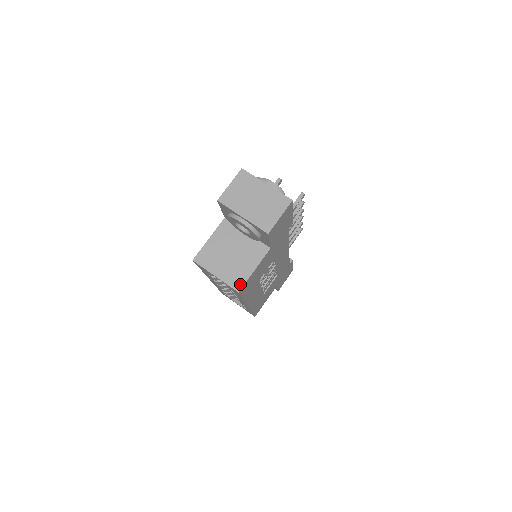
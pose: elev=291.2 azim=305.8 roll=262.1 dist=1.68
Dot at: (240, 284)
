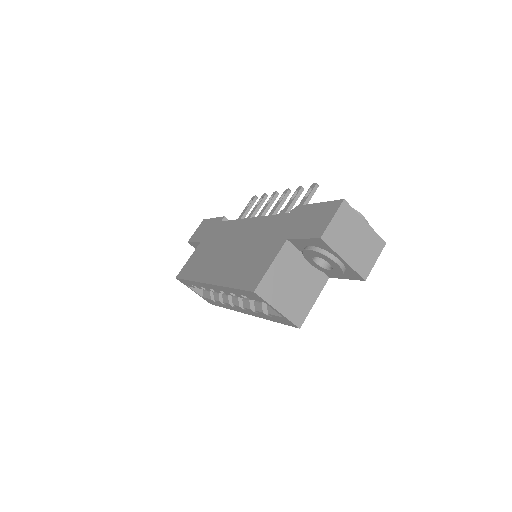
Dot at: (301, 319)
